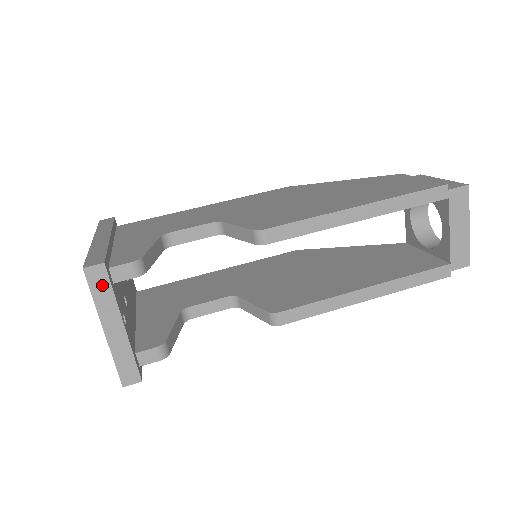
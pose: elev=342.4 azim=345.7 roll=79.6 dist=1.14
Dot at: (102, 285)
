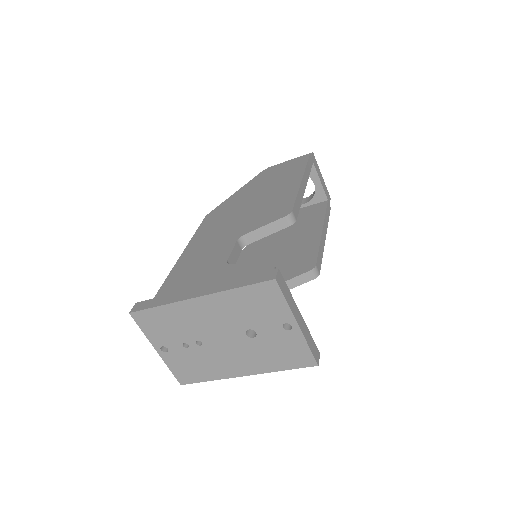
Dot at: (284, 287)
